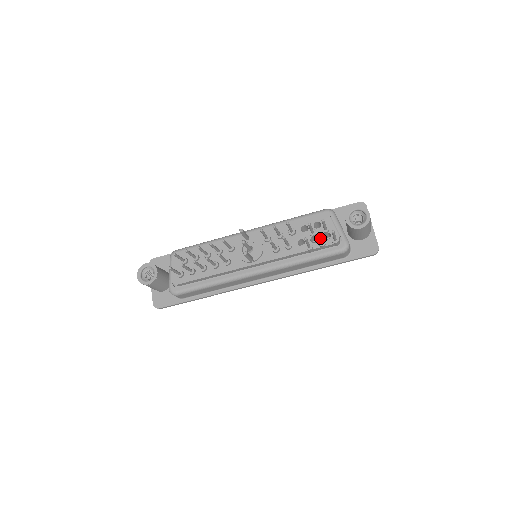
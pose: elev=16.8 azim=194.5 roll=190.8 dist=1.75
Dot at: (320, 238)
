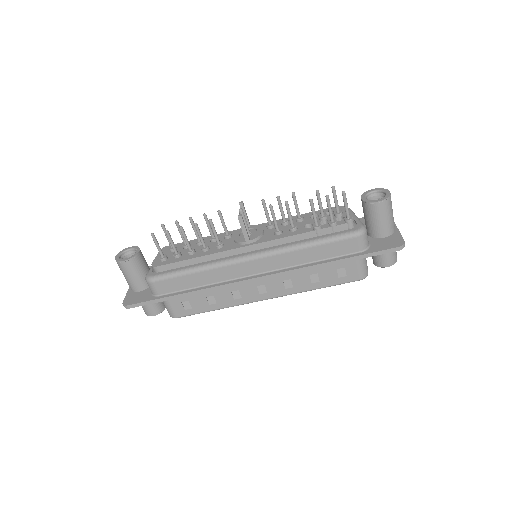
Dot at: (328, 203)
